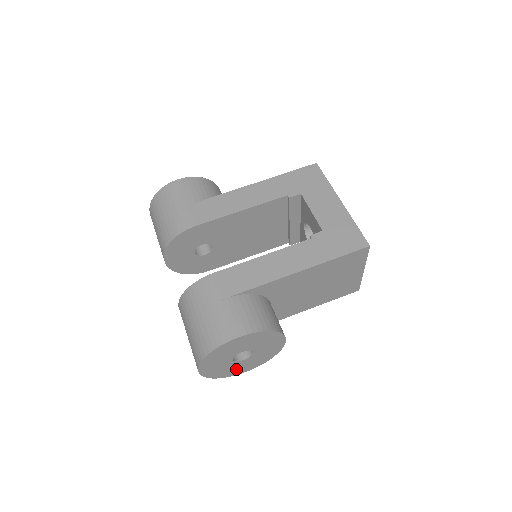
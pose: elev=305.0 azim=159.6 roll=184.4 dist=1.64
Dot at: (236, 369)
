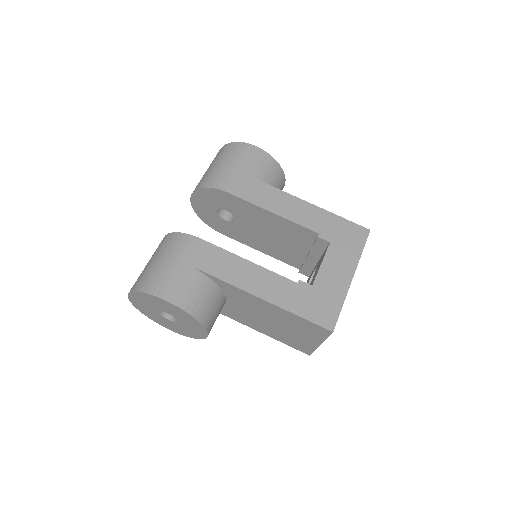
Dot at: (160, 320)
